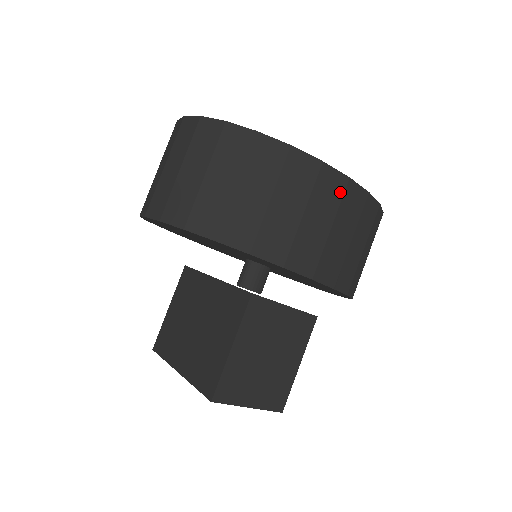
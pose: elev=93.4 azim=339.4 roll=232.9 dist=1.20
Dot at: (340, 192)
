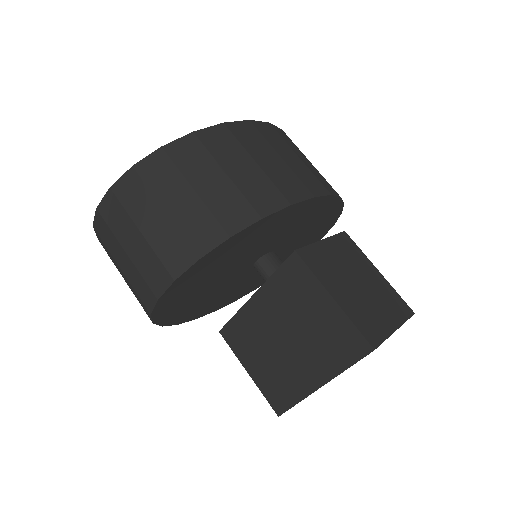
Dot at: (256, 132)
